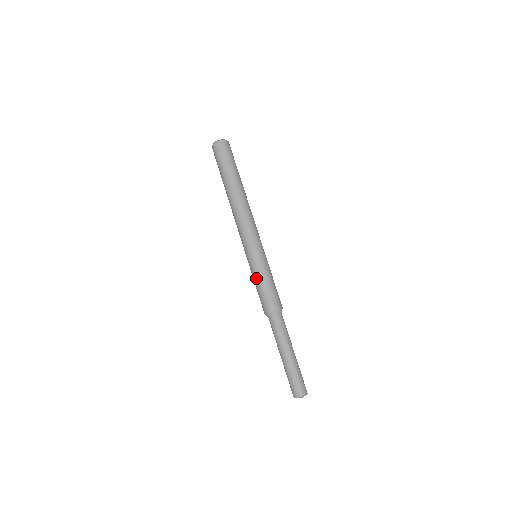
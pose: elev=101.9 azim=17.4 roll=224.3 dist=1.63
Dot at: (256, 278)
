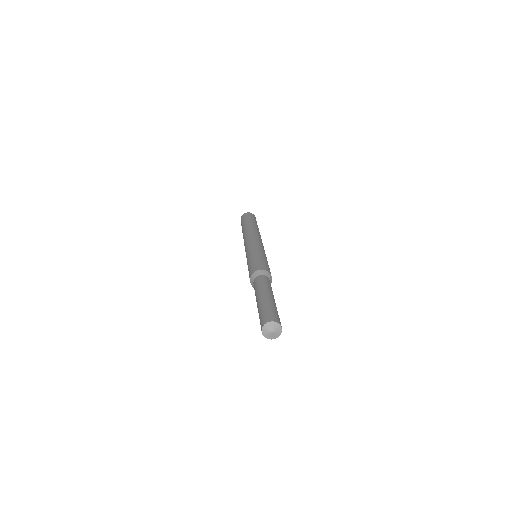
Dot at: (256, 255)
